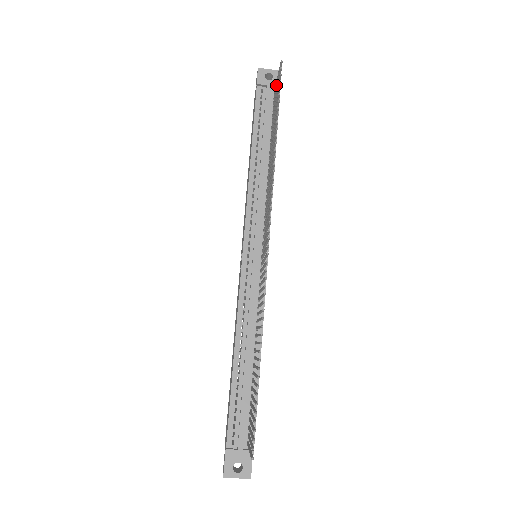
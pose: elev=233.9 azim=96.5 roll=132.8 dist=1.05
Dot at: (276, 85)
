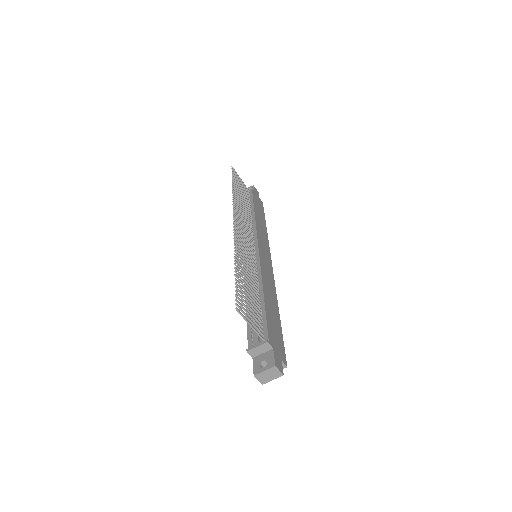
Dot at: (241, 182)
